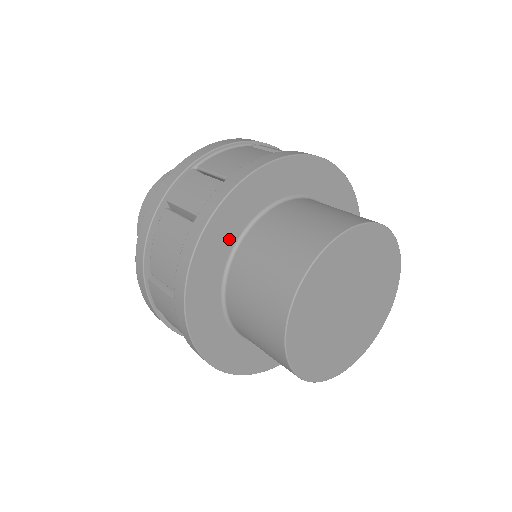
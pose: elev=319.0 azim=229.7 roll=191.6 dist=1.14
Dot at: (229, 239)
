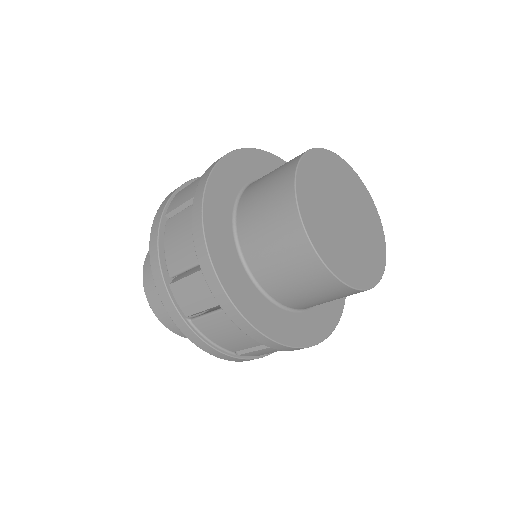
Dot at: (227, 204)
